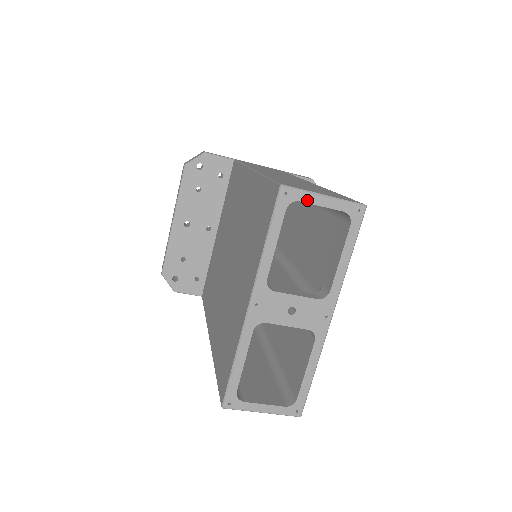
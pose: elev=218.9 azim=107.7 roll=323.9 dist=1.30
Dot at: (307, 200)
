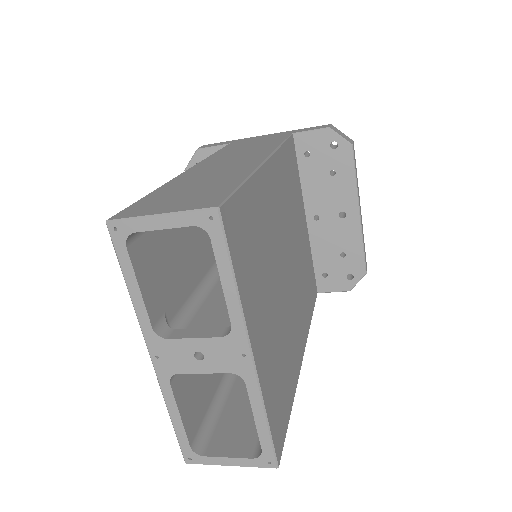
Dot at: (142, 228)
